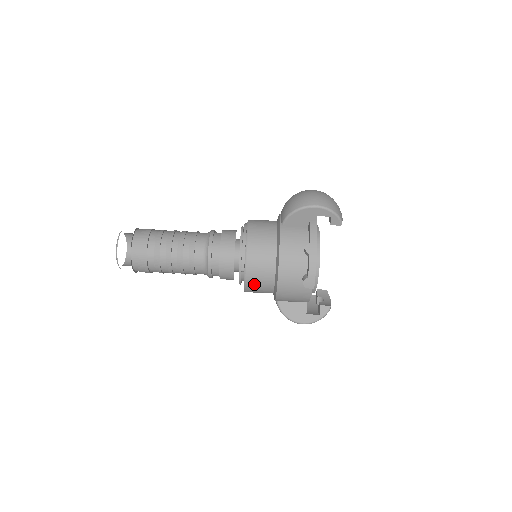
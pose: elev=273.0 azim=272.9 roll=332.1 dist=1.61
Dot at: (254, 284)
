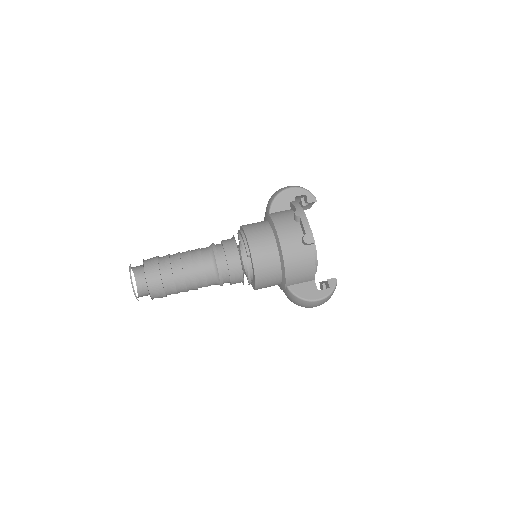
Dot at: (262, 264)
